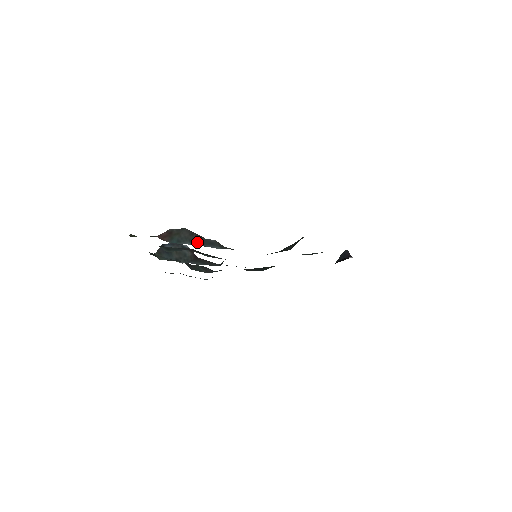
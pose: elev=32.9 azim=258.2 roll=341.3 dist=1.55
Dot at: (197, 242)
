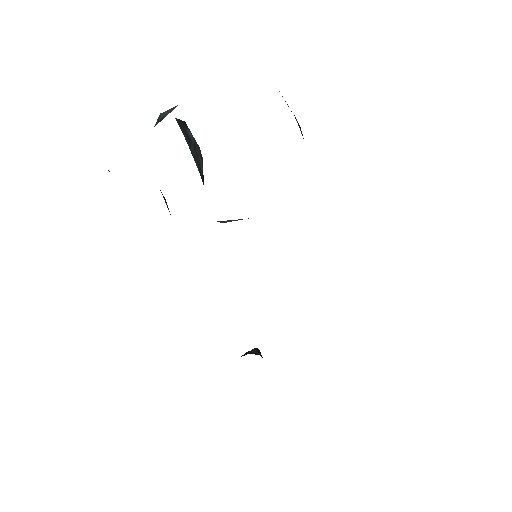
Dot at: occluded
